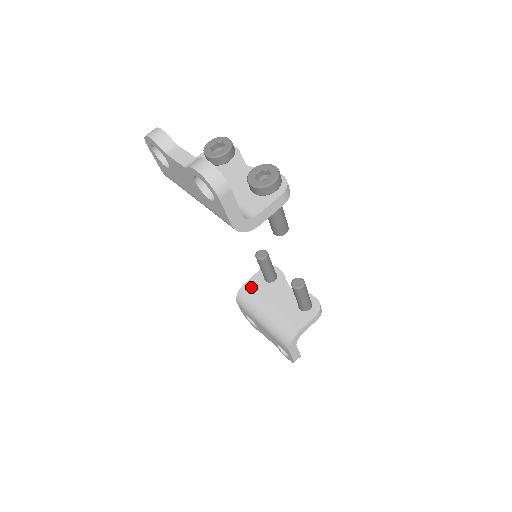
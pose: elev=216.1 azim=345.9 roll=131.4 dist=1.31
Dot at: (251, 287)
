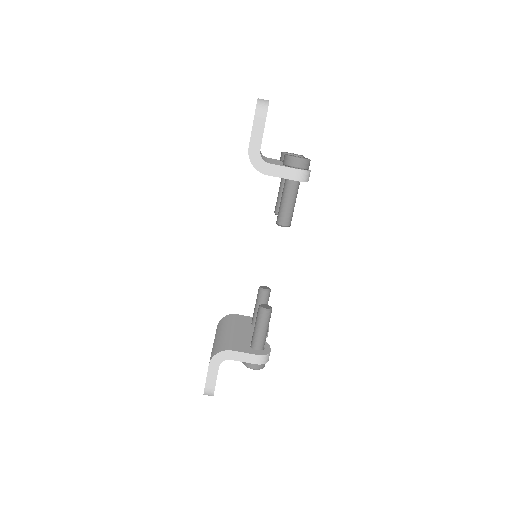
Dot at: (237, 317)
